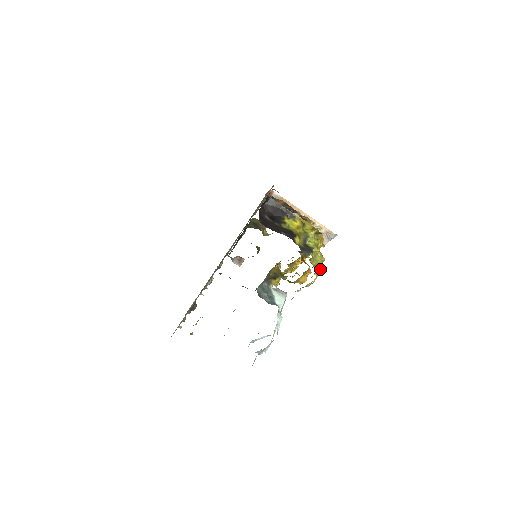
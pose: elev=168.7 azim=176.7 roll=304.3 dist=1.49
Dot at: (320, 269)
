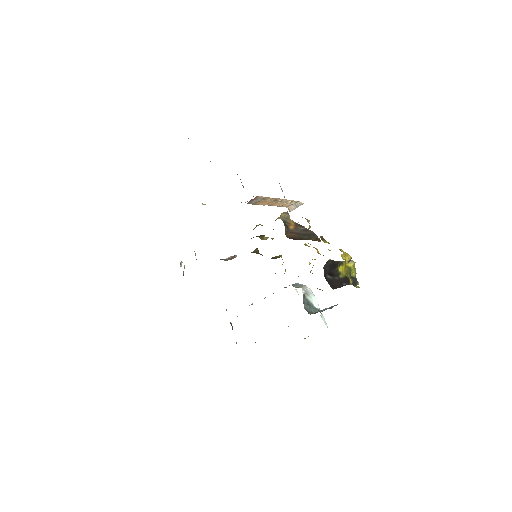
Dot at: occluded
